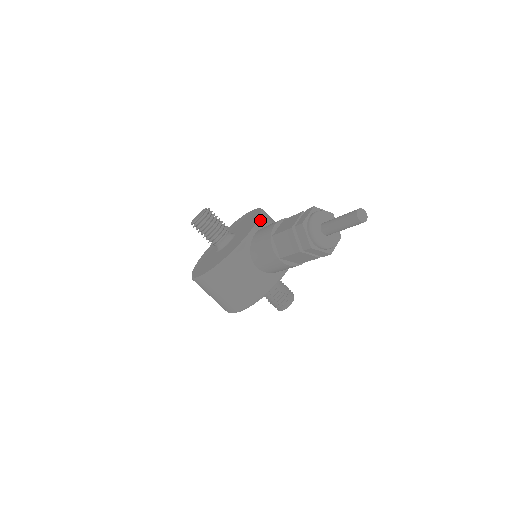
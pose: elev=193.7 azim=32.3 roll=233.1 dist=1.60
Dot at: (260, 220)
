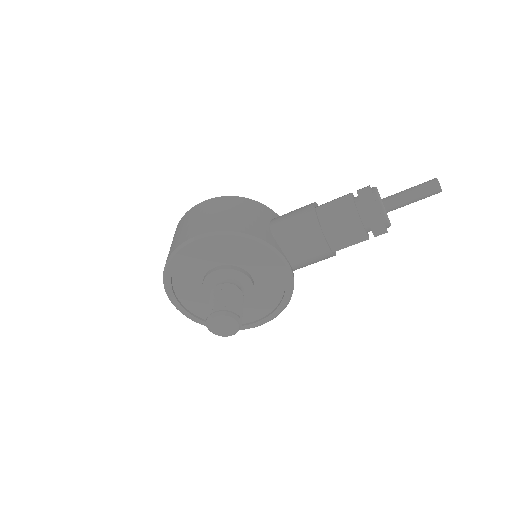
Dot at: occluded
